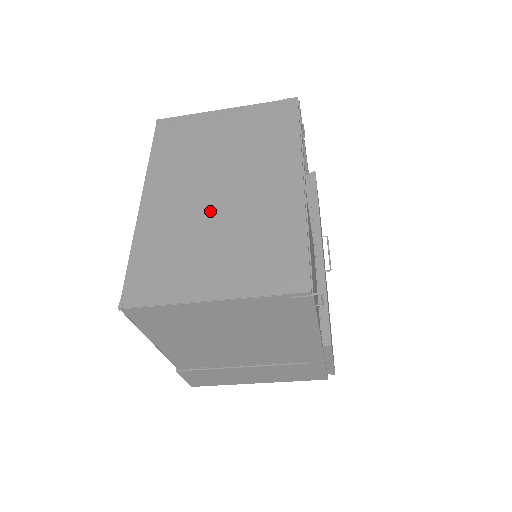
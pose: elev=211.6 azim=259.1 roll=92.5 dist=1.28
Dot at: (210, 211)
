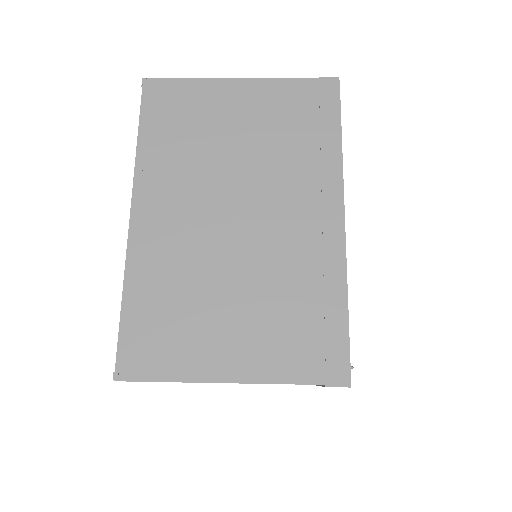
Dot at: (225, 249)
